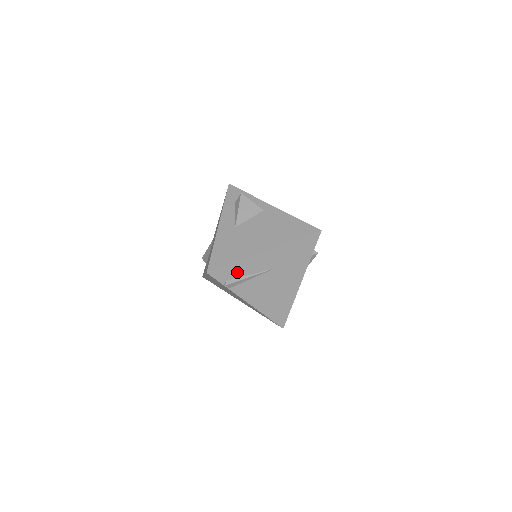
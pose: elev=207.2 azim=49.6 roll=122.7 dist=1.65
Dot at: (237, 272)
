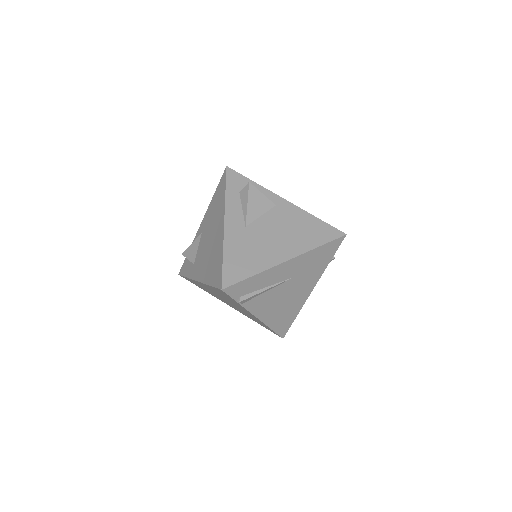
Dot at: (254, 285)
